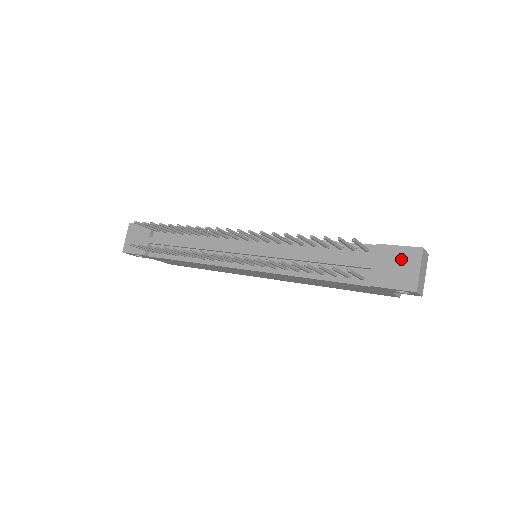
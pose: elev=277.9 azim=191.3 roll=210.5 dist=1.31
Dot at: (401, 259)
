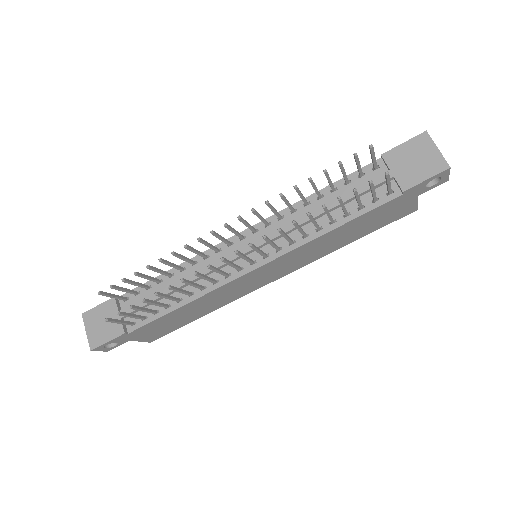
Dot at: (414, 152)
